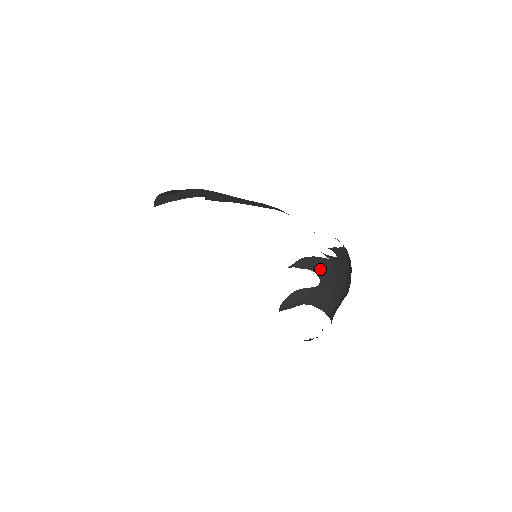
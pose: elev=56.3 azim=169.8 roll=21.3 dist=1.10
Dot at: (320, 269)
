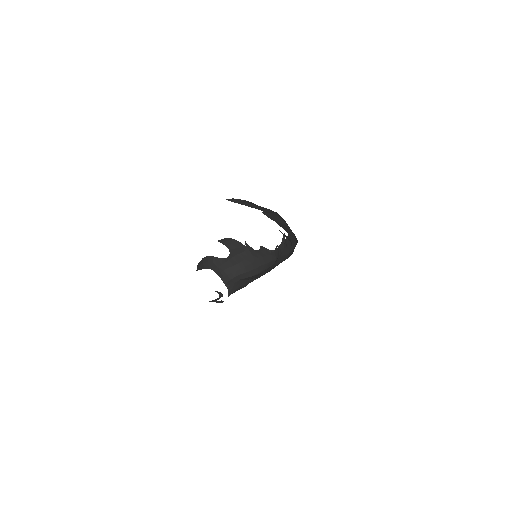
Dot at: (234, 250)
